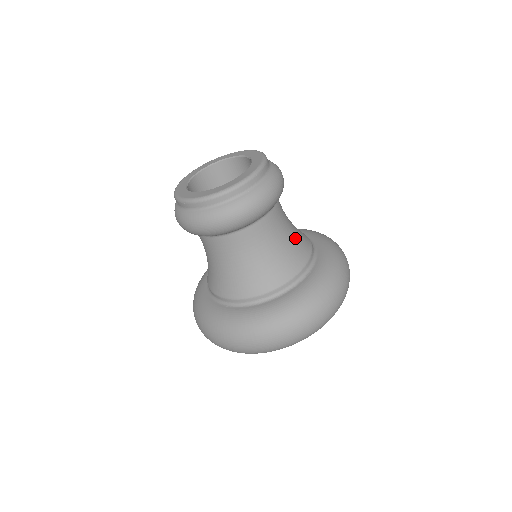
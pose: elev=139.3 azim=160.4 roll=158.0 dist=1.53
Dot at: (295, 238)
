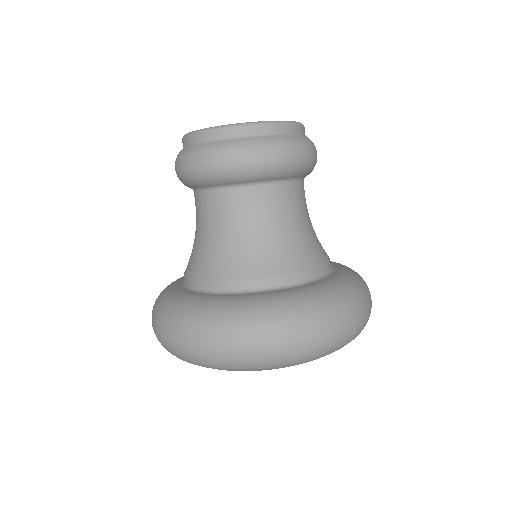
Dot at: occluded
